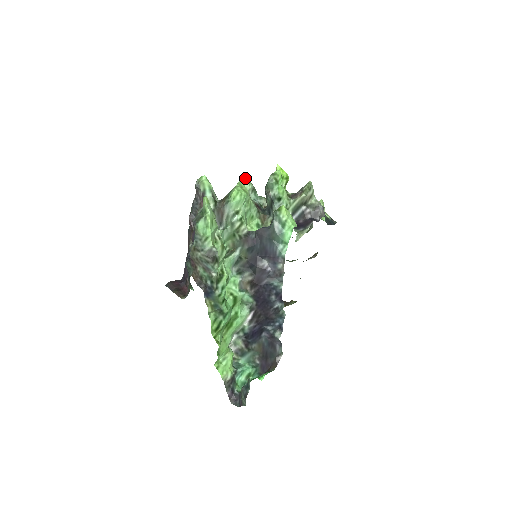
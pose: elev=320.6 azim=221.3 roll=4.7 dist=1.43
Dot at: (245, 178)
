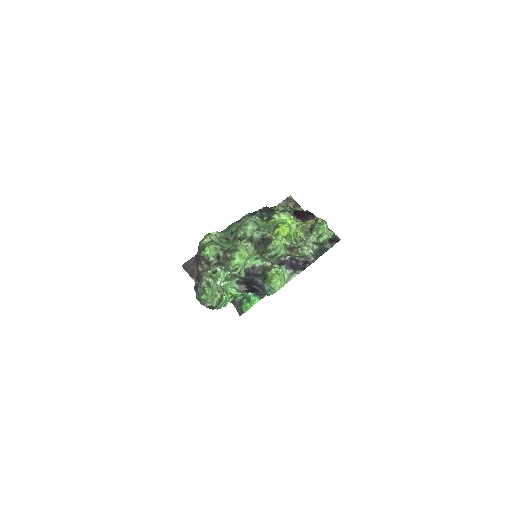
Dot at: (249, 226)
